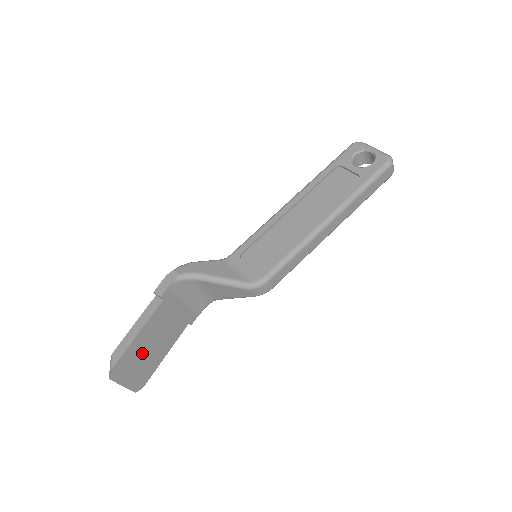
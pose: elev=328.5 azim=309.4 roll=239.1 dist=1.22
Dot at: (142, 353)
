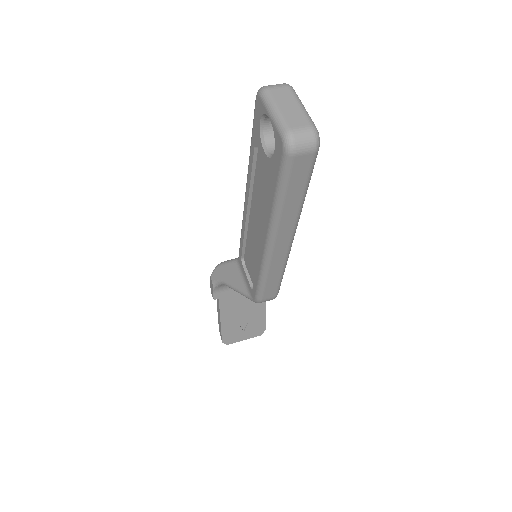
Dot at: (239, 323)
